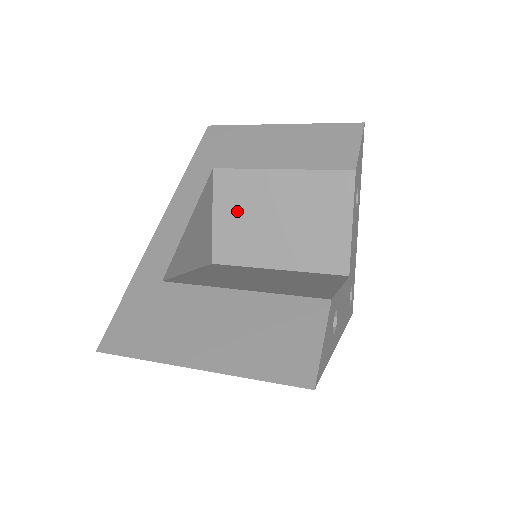
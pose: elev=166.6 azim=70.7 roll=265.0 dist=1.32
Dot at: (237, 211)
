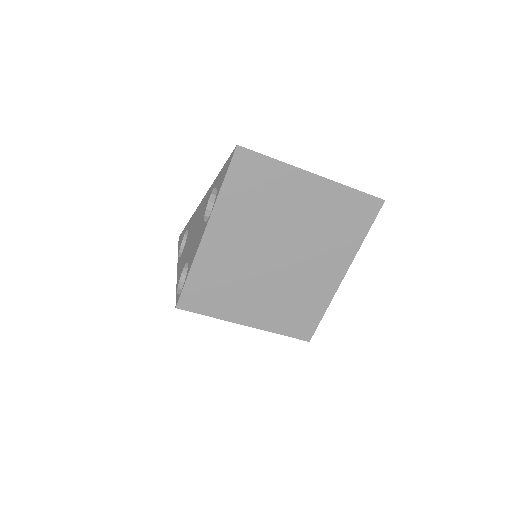
Dot at: occluded
